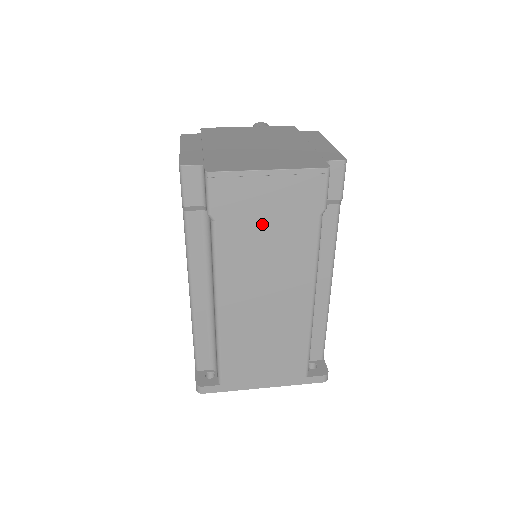
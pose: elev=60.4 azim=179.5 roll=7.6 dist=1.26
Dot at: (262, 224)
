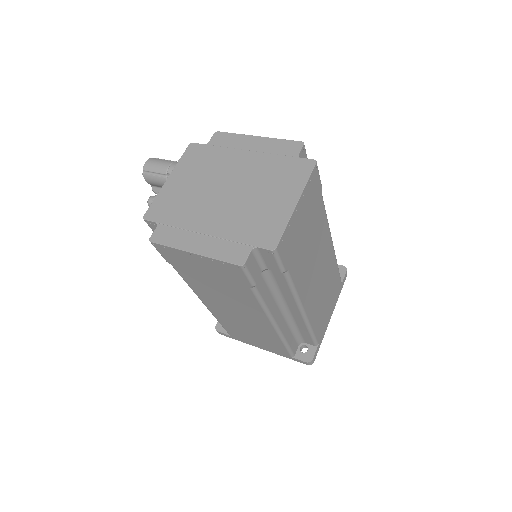
Dot at: (304, 238)
